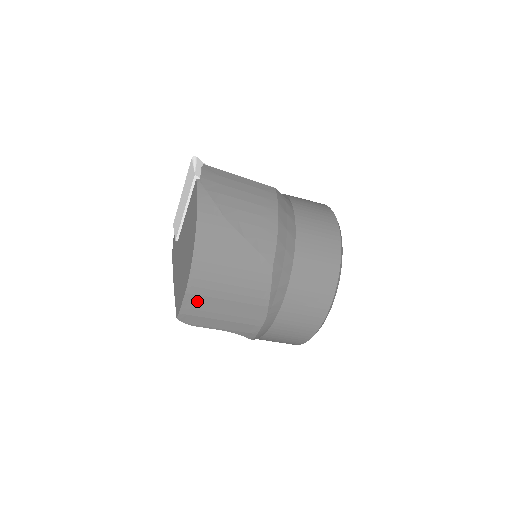
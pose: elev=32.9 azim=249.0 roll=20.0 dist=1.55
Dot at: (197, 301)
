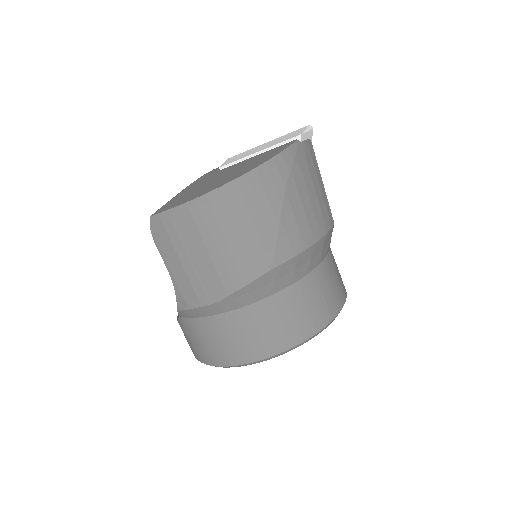
Dot at: (185, 221)
